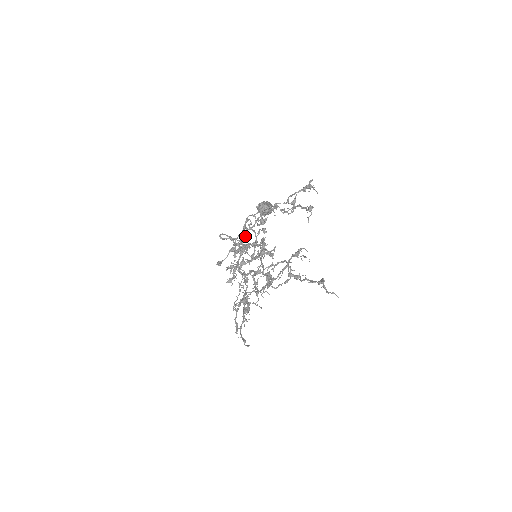
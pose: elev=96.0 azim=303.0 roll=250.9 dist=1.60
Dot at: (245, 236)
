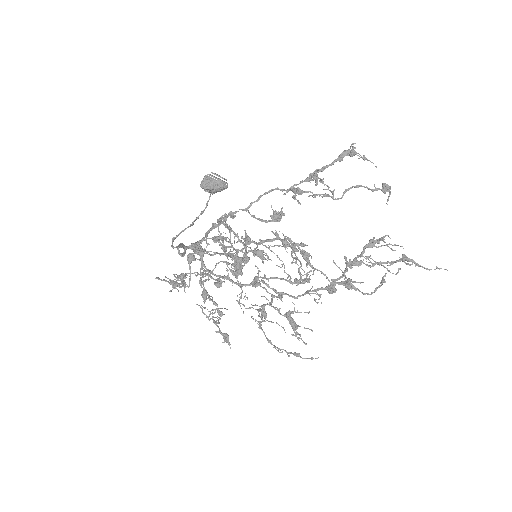
Dot at: (225, 238)
